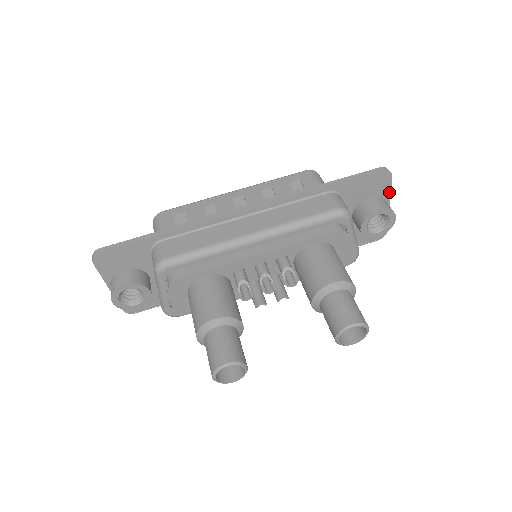
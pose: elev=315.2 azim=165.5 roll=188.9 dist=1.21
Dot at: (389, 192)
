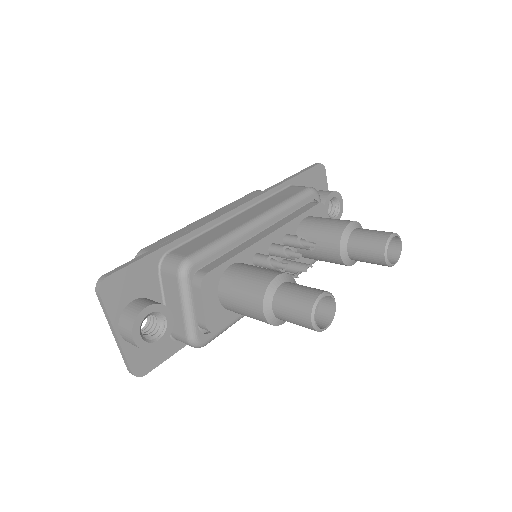
Dot at: (327, 186)
